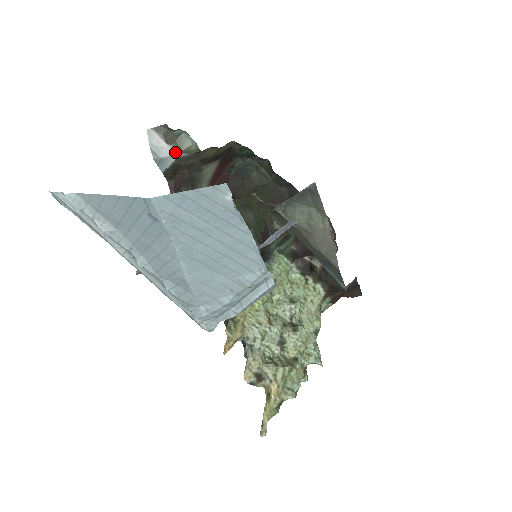
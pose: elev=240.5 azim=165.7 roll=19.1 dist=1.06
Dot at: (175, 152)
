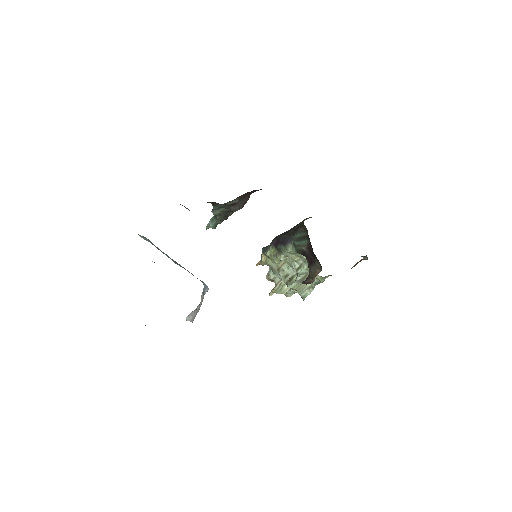
Dot at: occluded
